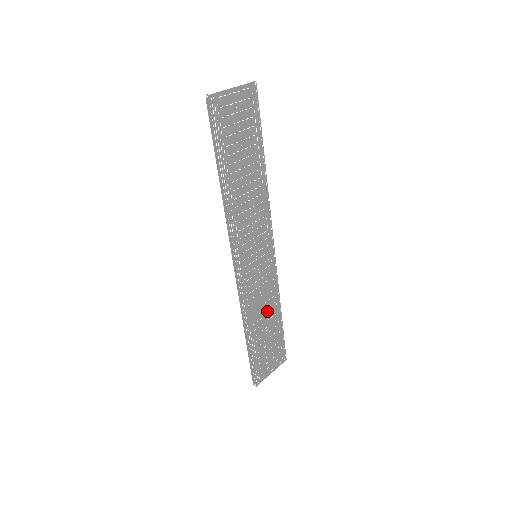
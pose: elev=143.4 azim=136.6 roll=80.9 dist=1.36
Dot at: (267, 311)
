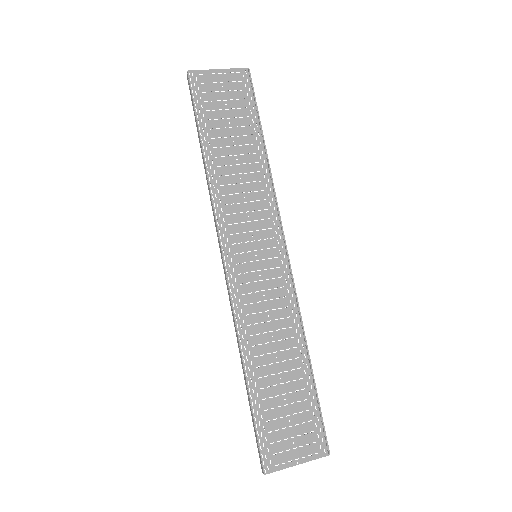
Dot at: (281, 346)
